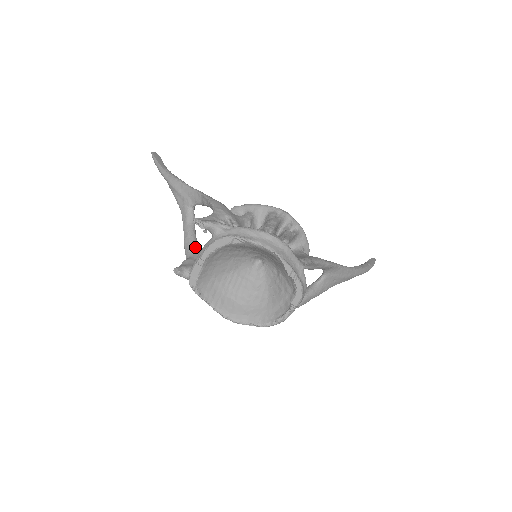
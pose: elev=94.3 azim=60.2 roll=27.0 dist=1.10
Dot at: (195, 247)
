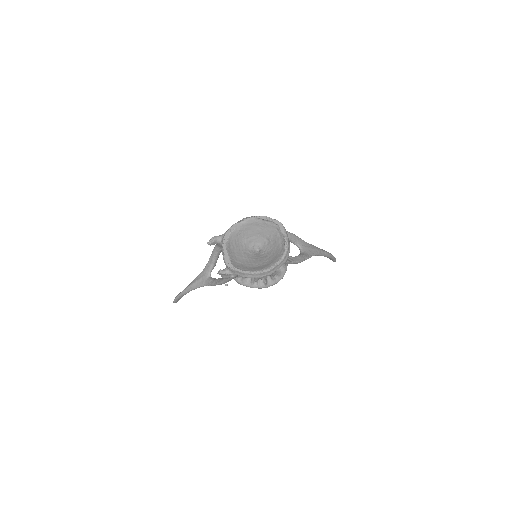
Dot at: occluded
